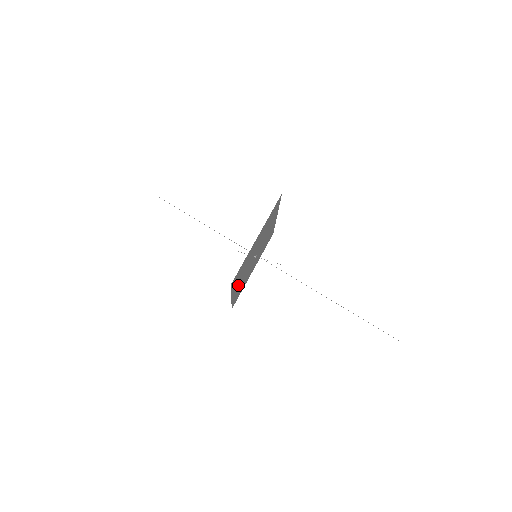
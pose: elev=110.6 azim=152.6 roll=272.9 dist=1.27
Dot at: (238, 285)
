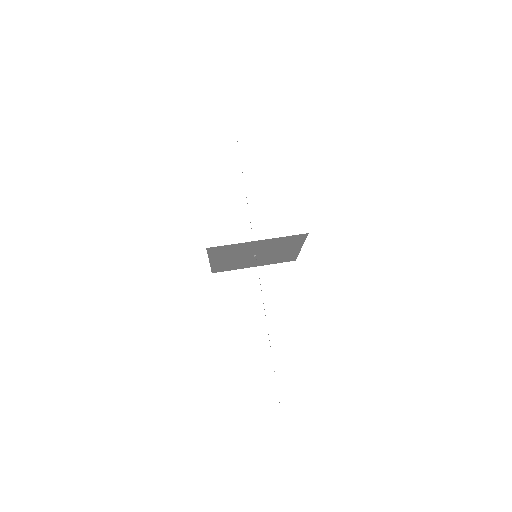
Dot at: (223, 259)
